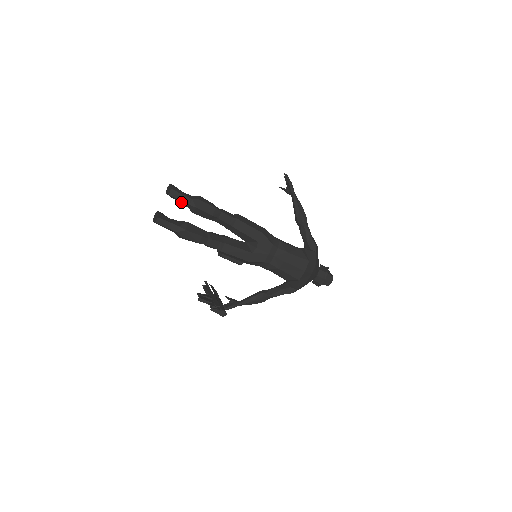
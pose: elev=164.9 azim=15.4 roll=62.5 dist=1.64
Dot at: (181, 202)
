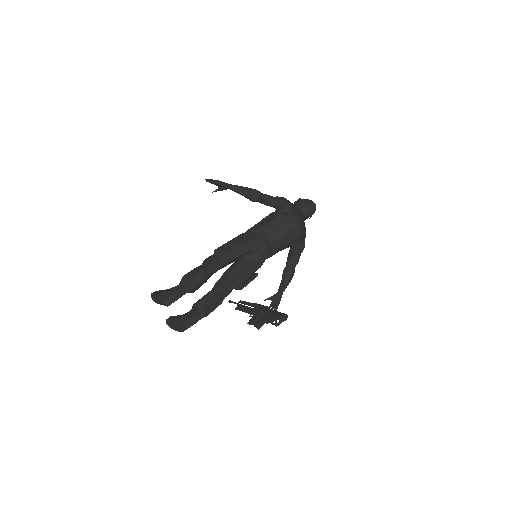
Dot at: occluded
